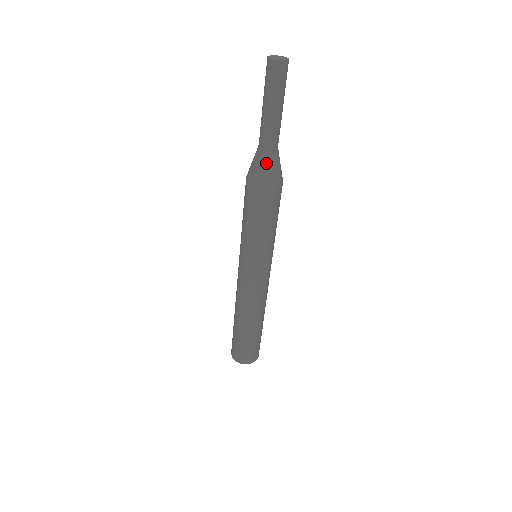
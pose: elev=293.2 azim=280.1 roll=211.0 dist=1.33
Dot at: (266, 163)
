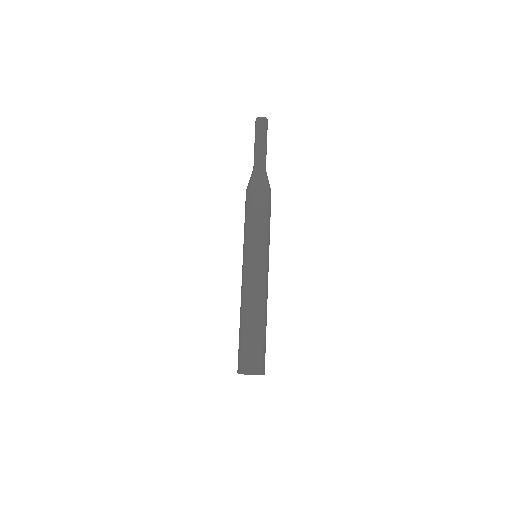
Dot at: (260, 174)
